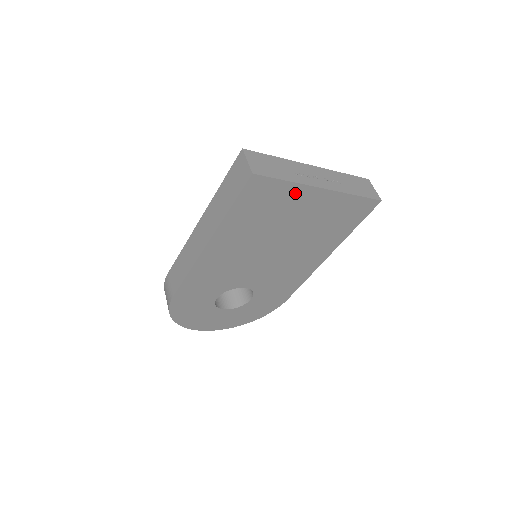
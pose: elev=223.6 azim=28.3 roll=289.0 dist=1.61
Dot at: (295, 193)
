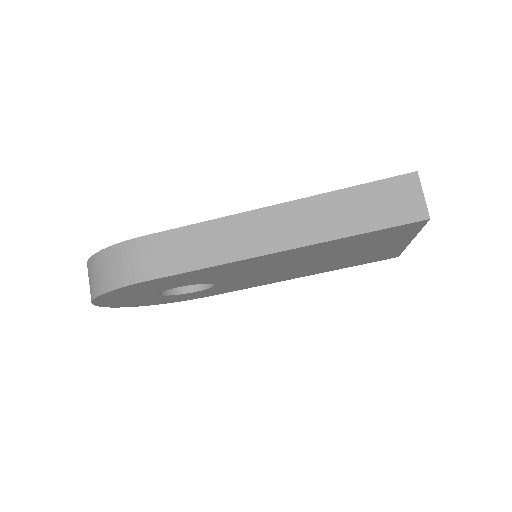
Dot at: (399, 239)
